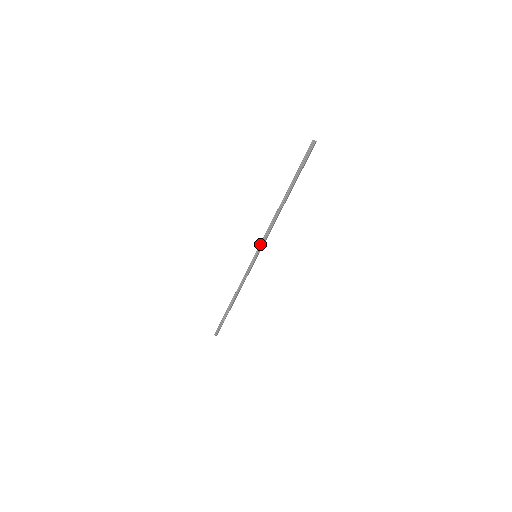
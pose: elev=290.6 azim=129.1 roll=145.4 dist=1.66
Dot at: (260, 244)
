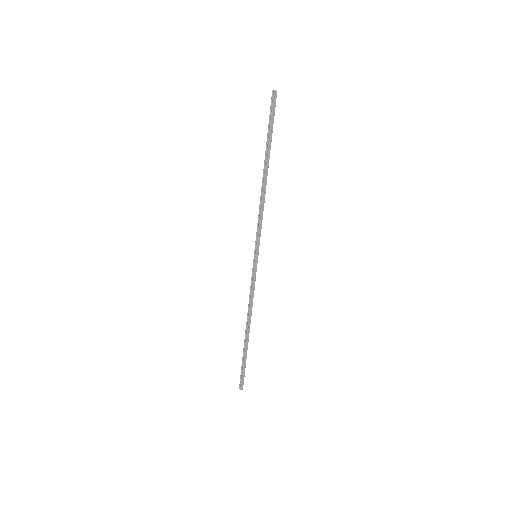
Dot at: (256, 237)
